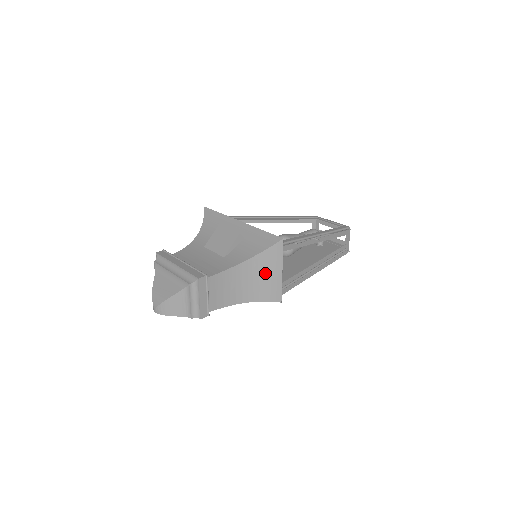
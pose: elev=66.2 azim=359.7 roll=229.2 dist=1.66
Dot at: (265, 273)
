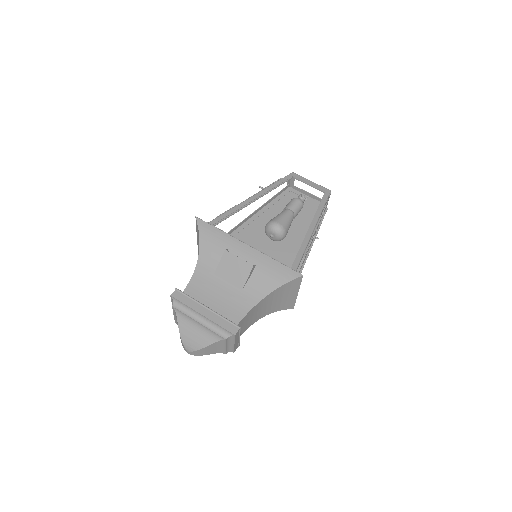
Dot at: (282, 296)
